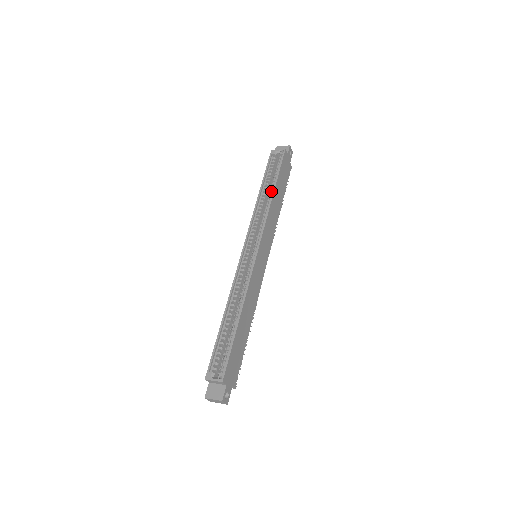
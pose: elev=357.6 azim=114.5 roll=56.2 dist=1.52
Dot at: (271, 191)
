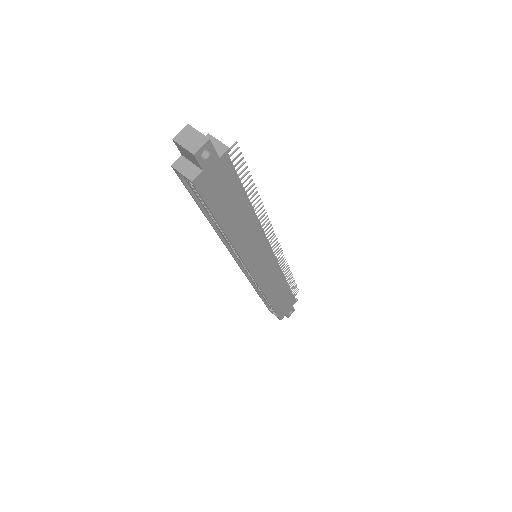
Dot at: occluded
